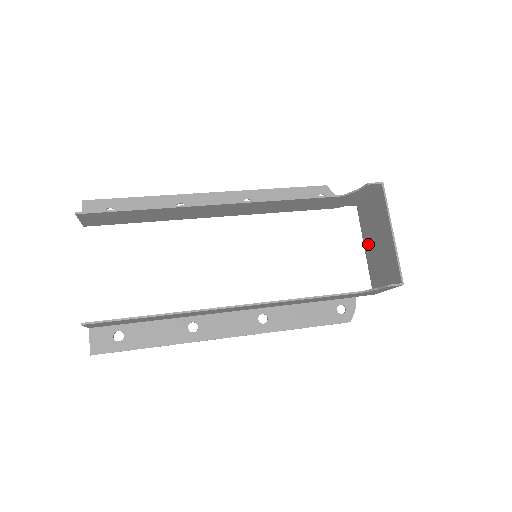
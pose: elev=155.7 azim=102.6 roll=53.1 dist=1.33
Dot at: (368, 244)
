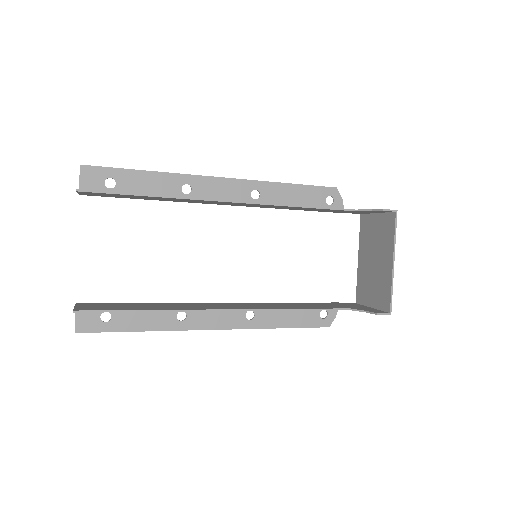
Dot at: (363, 257)
